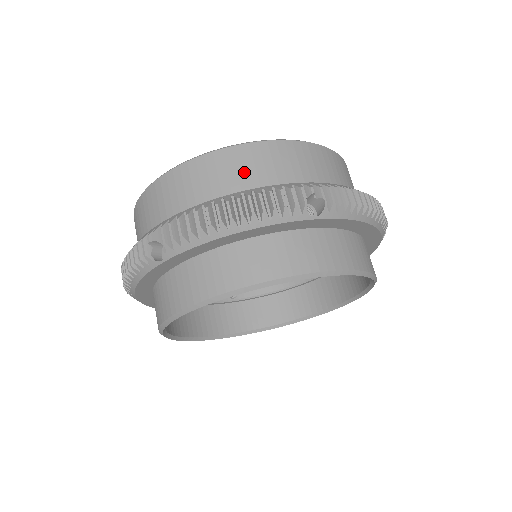
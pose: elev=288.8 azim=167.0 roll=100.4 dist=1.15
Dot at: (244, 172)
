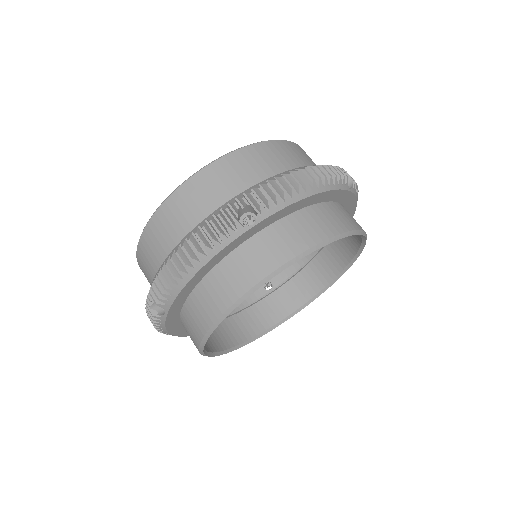
Dot at: (289, 158)
